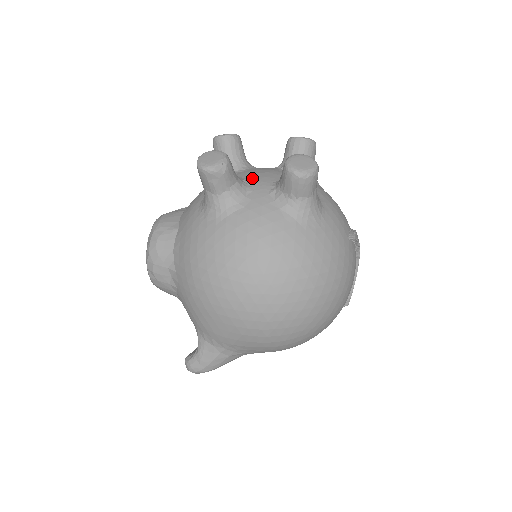
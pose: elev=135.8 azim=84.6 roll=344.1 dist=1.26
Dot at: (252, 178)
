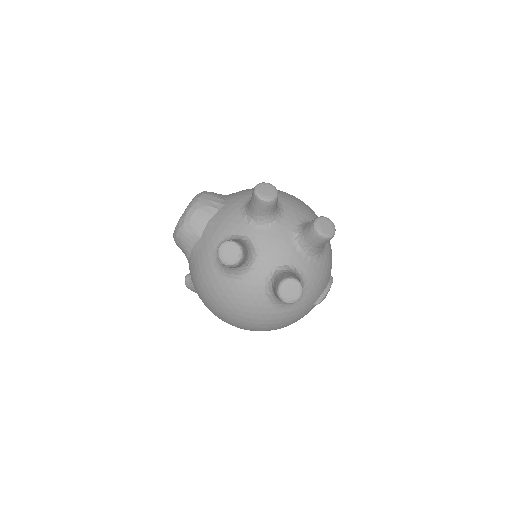
Dot at: (263, 252)
